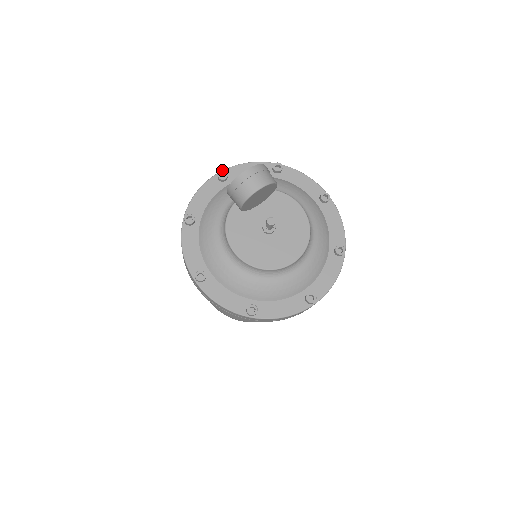
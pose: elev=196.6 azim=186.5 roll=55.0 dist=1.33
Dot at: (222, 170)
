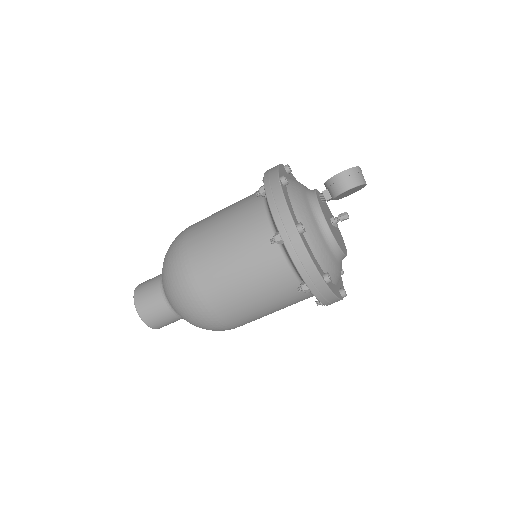
Dot at: occluded
